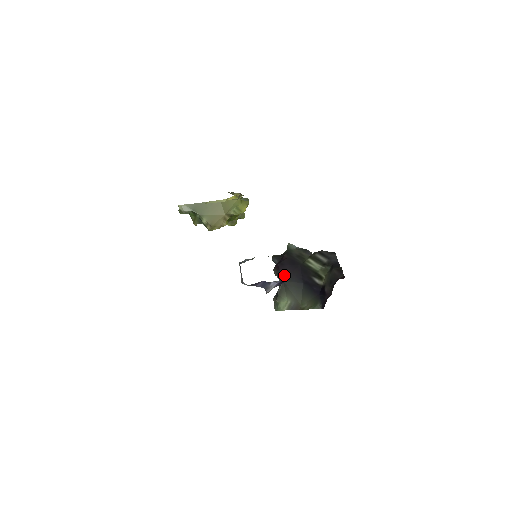
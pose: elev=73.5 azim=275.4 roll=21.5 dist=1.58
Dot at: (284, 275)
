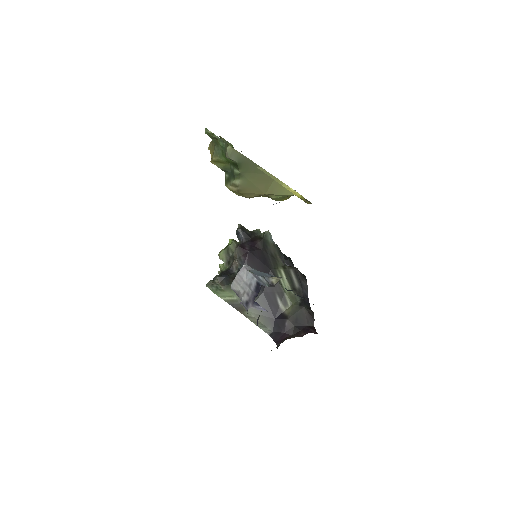
Dot at: occluded
